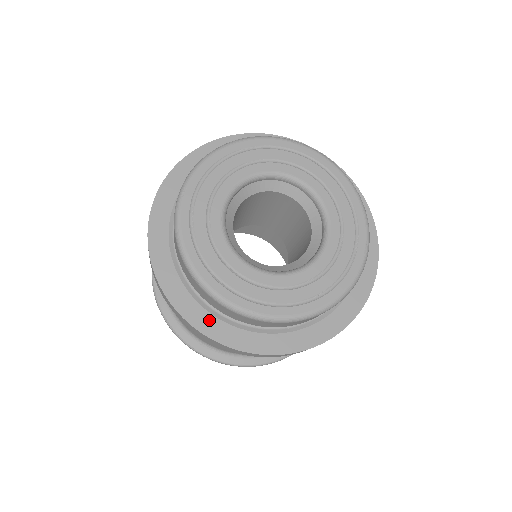
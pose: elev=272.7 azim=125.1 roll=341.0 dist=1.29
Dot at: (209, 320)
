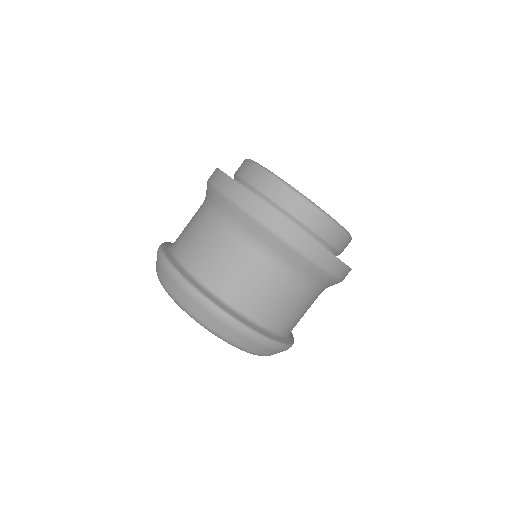
Dot at: occluded
